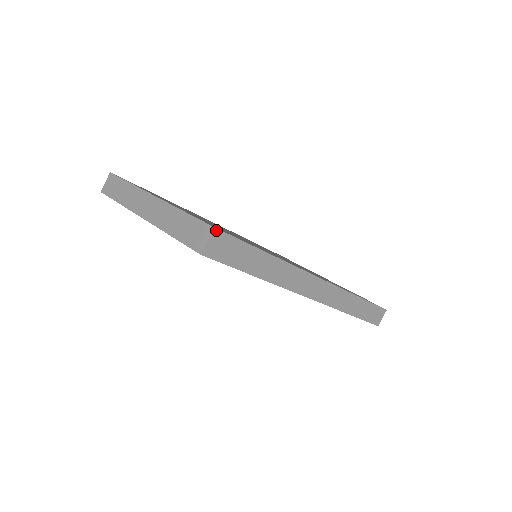
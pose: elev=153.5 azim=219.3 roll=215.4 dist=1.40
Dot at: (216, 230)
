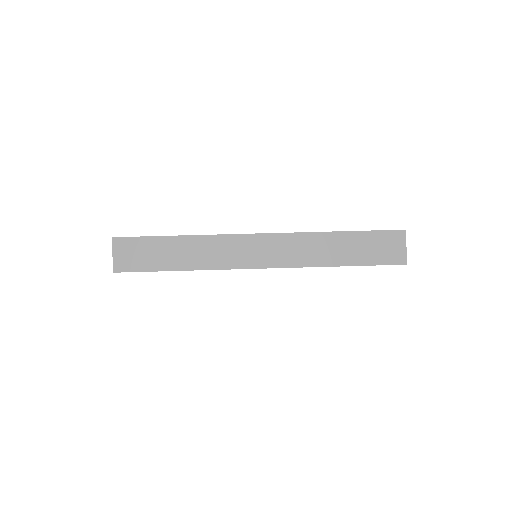
Dot at: (404, 232)
